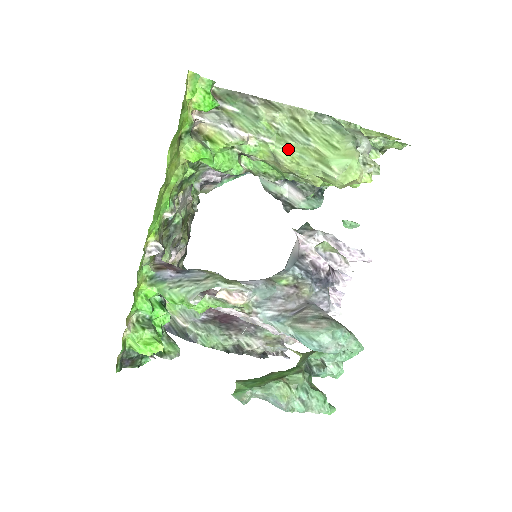
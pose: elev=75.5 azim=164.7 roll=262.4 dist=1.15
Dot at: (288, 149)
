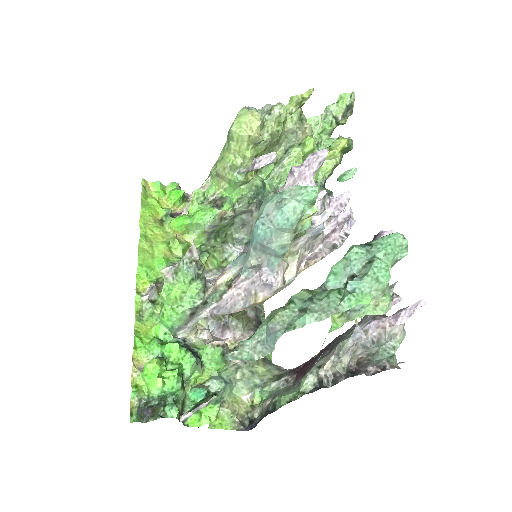
Dot at: occluded
